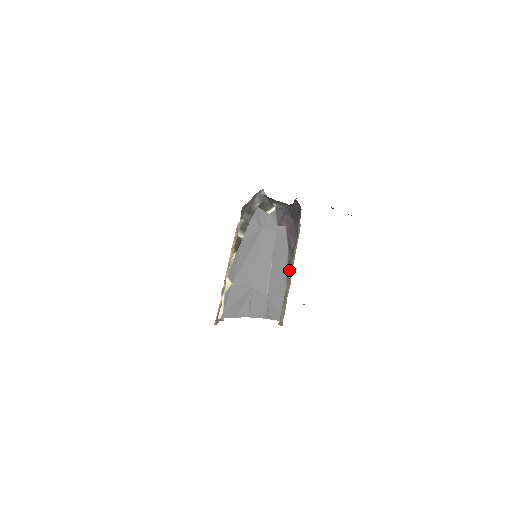
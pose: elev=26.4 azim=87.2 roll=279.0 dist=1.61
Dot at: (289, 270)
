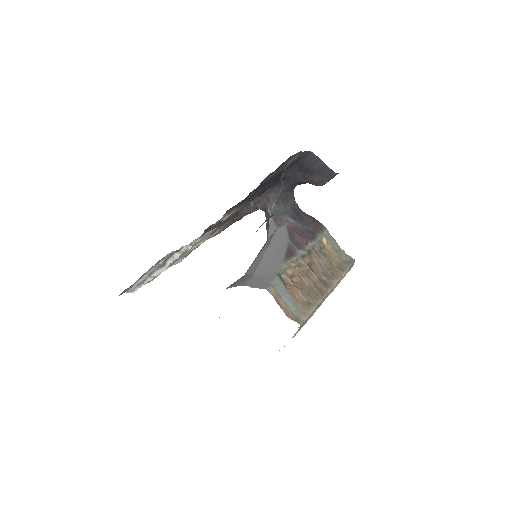
Dot at: (290, 255)
